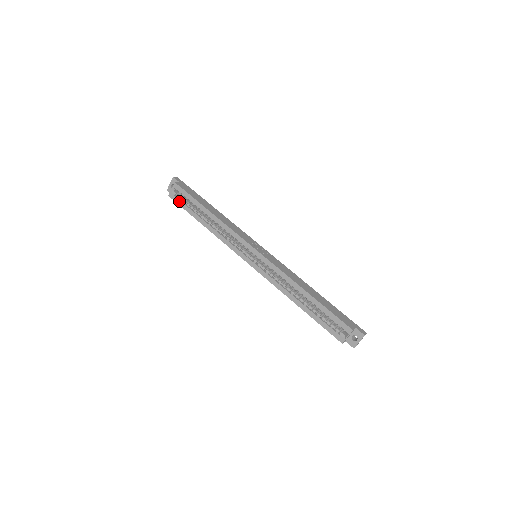
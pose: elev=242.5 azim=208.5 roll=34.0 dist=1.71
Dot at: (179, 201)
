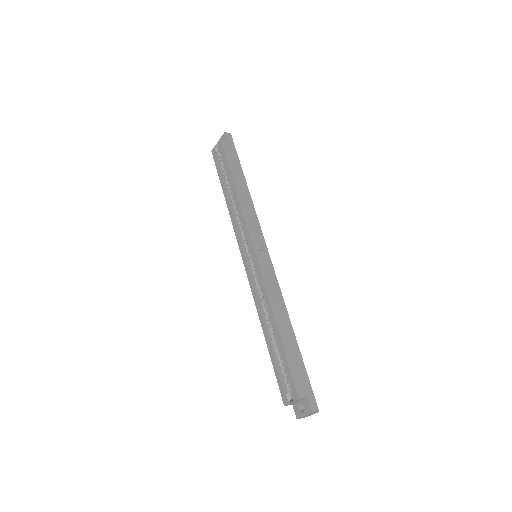
Dot at: (217, 161)
